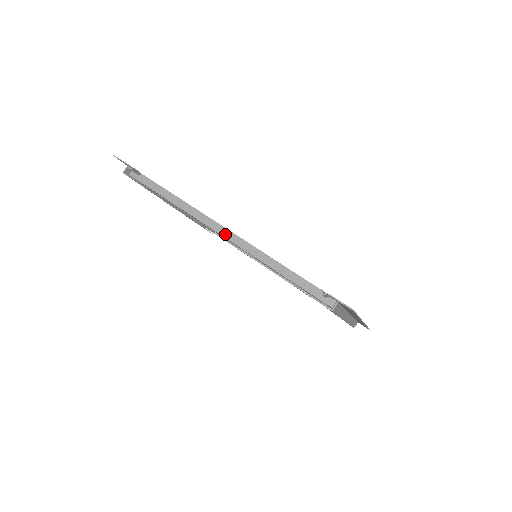
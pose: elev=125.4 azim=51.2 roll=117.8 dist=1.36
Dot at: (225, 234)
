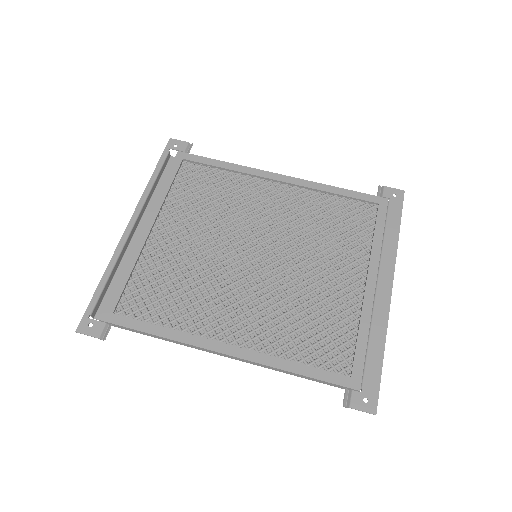
Dot at: (231, 358)
